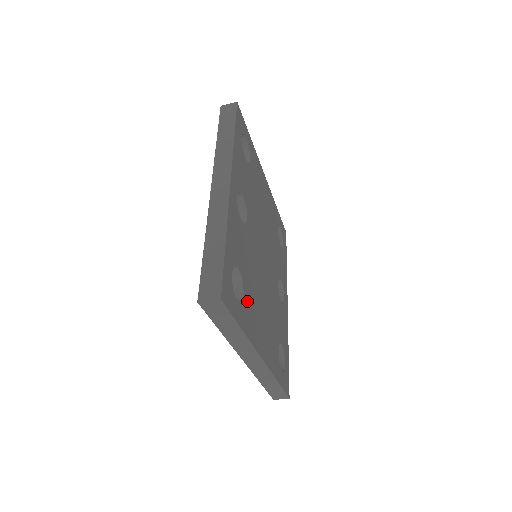
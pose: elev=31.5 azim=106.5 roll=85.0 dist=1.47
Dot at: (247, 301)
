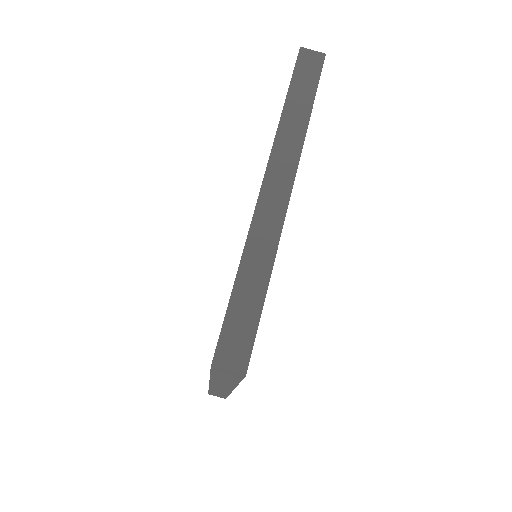
Dot at: occluded
